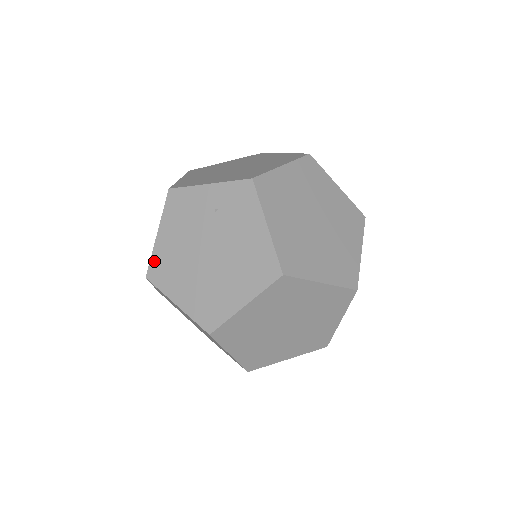
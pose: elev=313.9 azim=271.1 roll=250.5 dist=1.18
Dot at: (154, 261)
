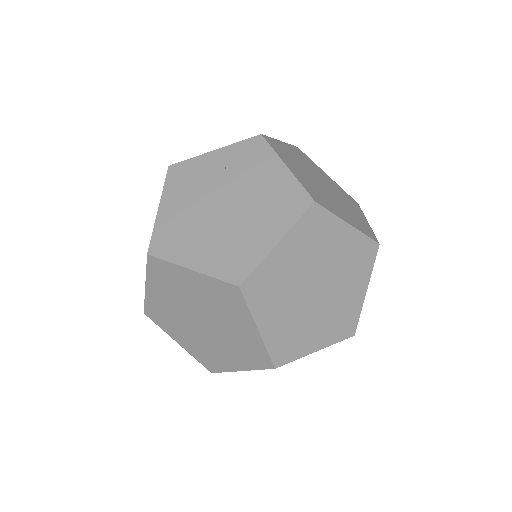
Dot at: (157, 234)
